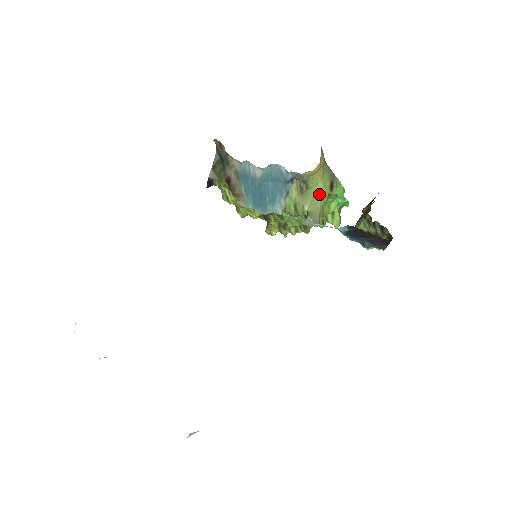
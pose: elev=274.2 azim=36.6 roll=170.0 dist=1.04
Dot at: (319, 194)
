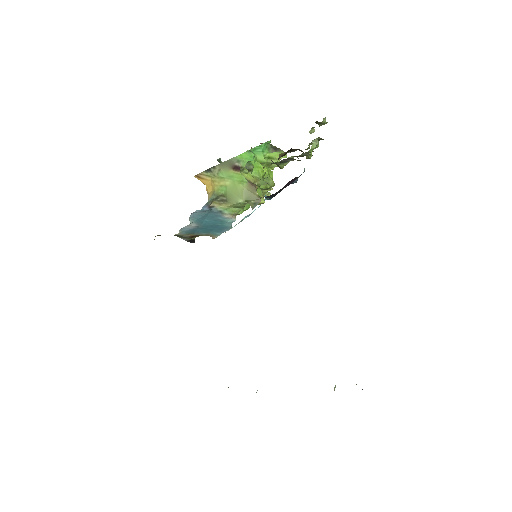
Dot at: (236, 185)
